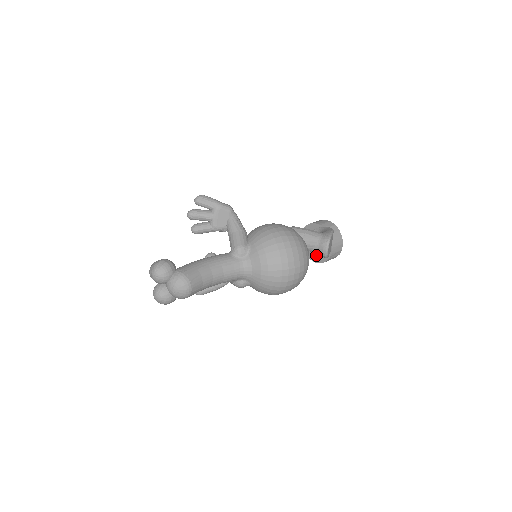
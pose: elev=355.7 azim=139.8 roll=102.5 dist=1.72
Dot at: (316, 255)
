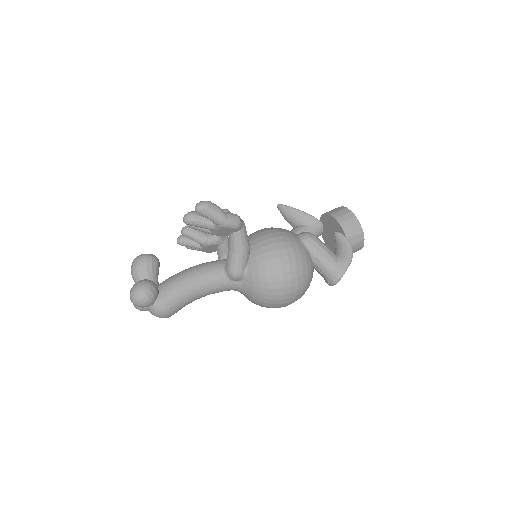
Dot at: (329, 242)
